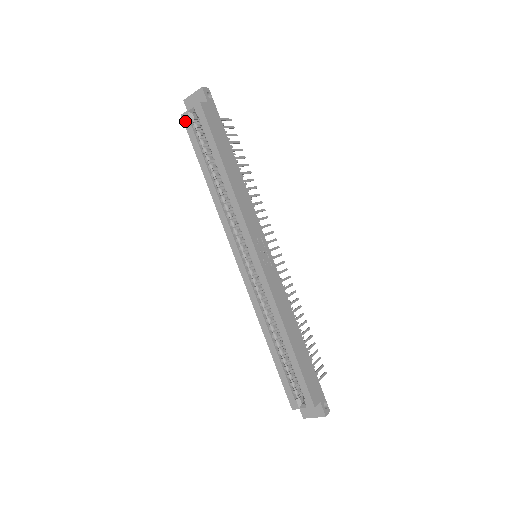
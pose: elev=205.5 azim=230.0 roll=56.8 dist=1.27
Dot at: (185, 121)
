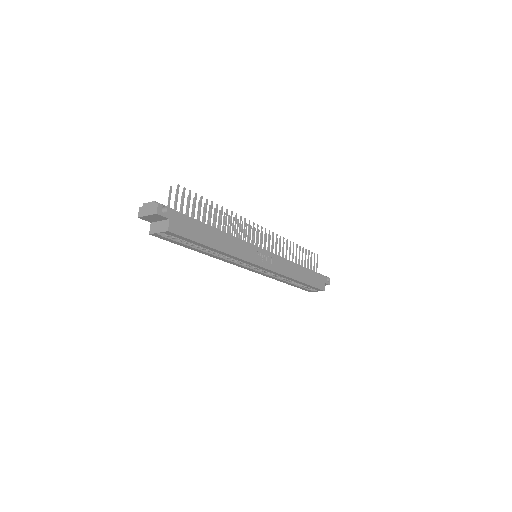
Dot at: (156, 236)
